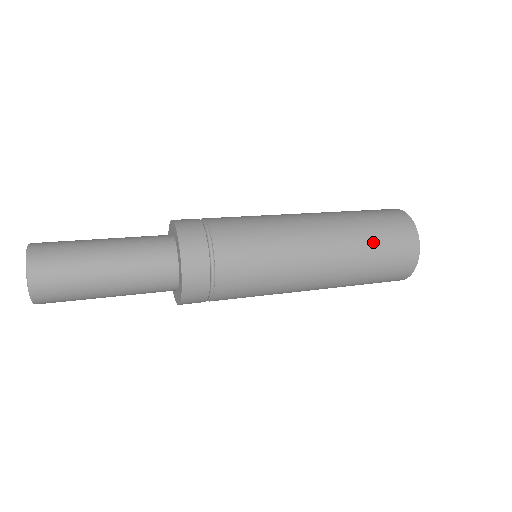
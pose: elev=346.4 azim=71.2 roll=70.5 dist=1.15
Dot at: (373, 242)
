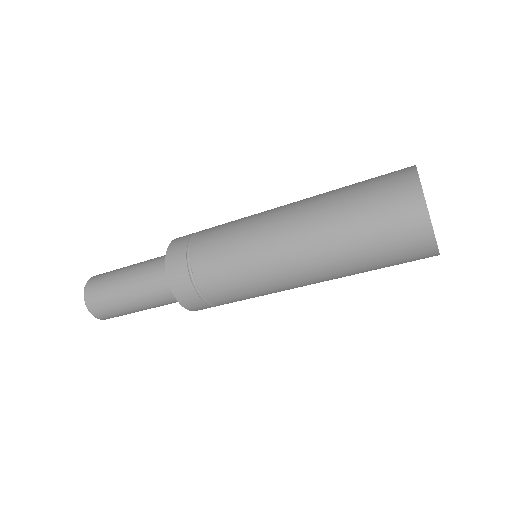
Dot at: (353, 206)
